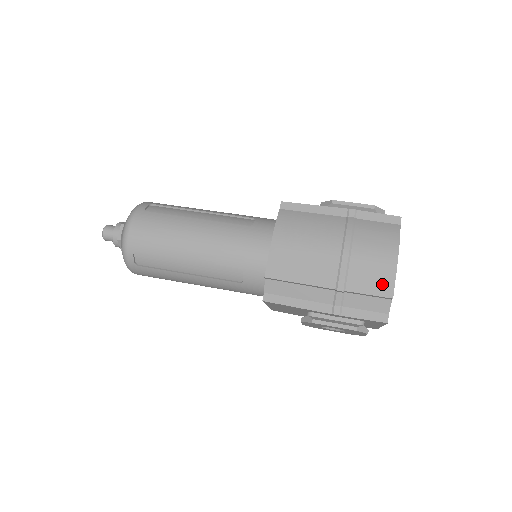
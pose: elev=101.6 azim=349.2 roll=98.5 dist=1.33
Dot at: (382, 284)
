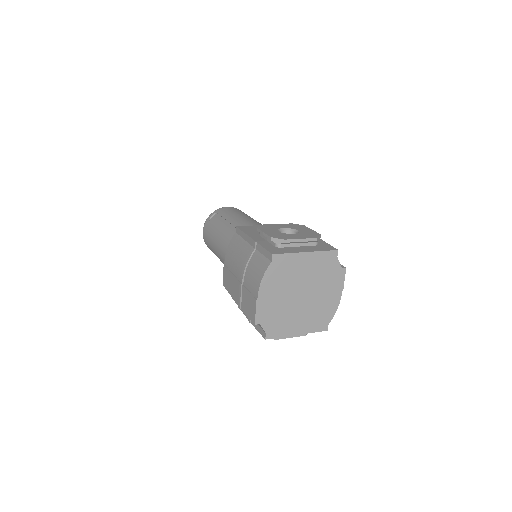
Dot at: (251, 311)
